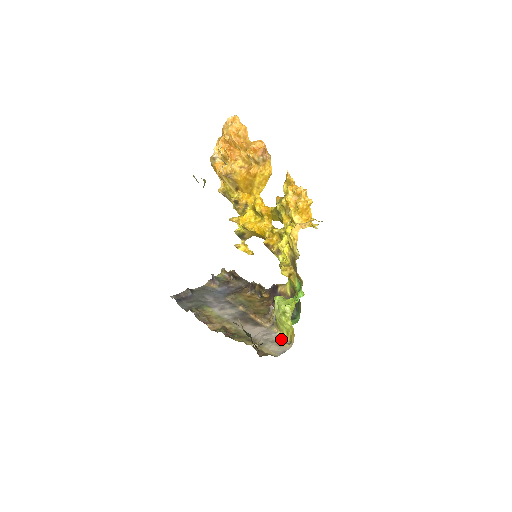
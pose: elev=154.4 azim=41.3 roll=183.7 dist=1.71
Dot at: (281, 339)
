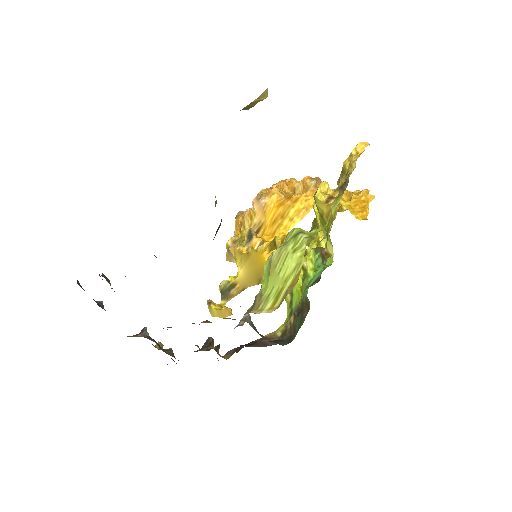
Dot at: occluded
